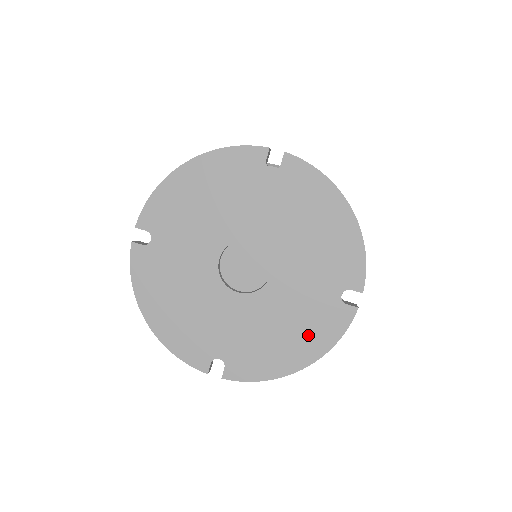
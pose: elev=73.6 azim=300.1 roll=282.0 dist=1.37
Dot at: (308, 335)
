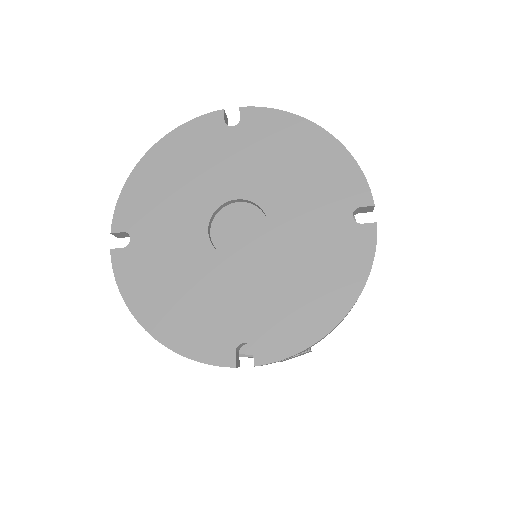
Dot at: (335, 274)
